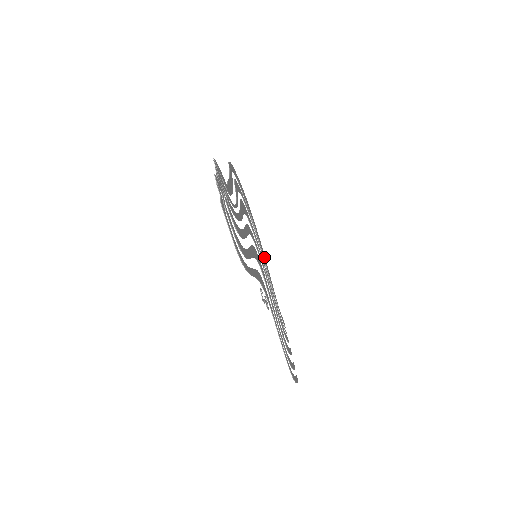
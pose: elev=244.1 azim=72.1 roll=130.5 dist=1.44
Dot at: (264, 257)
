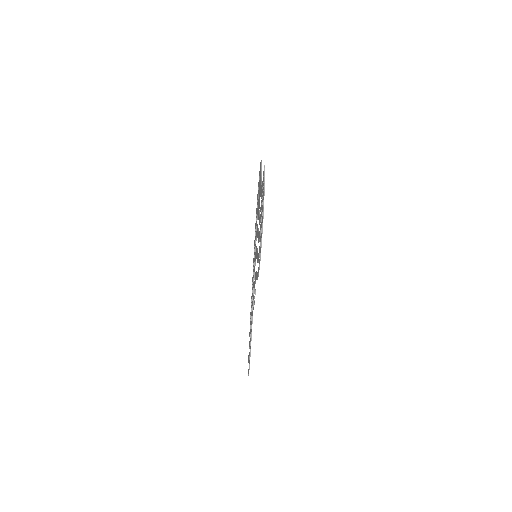
Dot at: occluded
